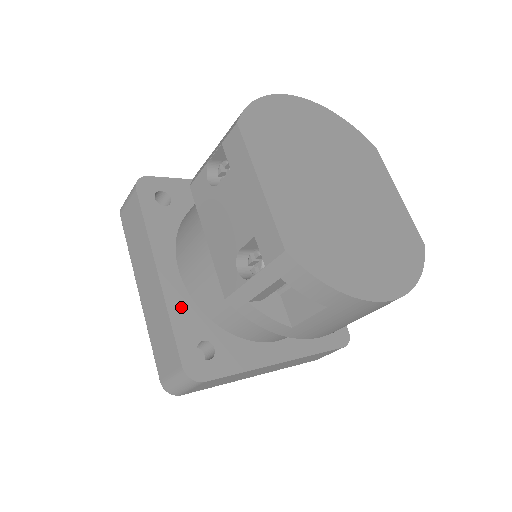
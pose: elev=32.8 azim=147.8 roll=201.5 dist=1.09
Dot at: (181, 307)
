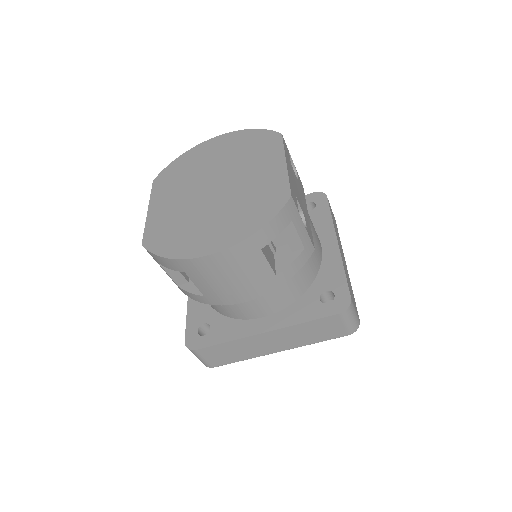
Dot at: (196, 304)
